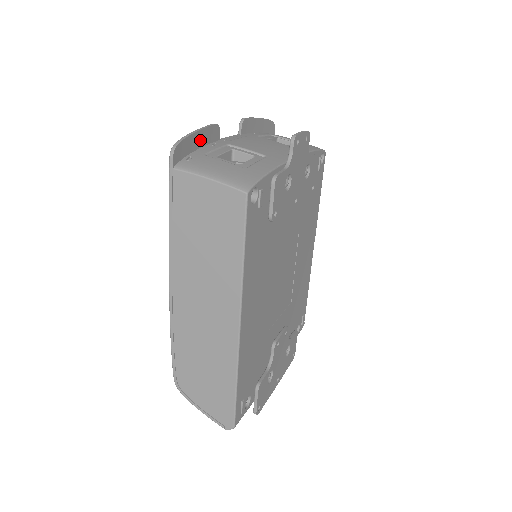
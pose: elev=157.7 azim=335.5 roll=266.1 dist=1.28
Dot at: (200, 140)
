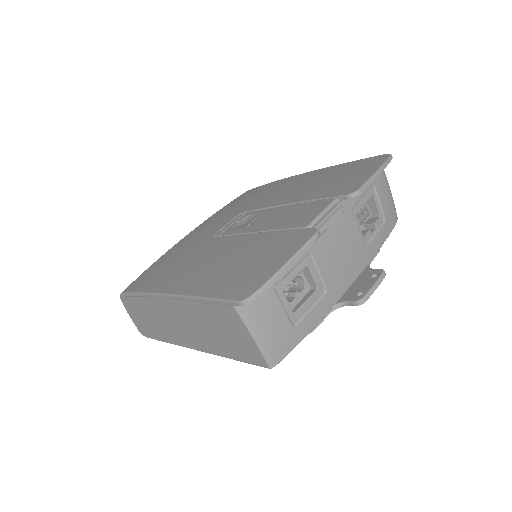
Dot at: occluded
